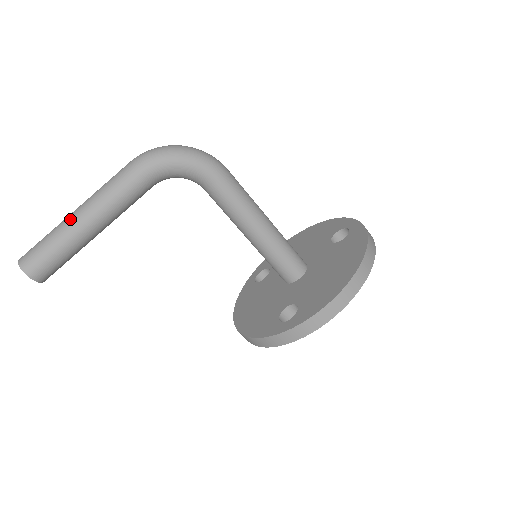
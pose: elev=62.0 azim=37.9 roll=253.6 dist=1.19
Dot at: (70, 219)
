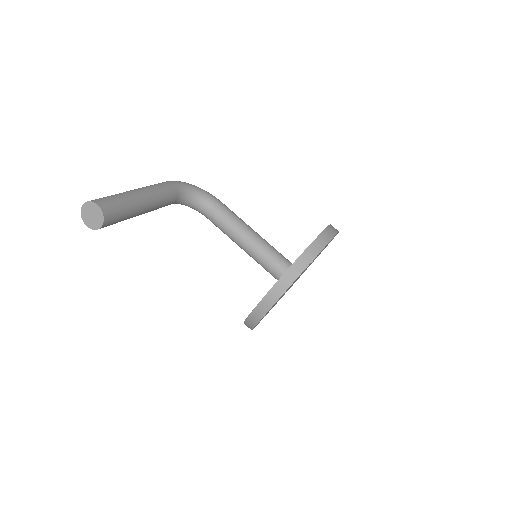
Dot at: (127, 191)
